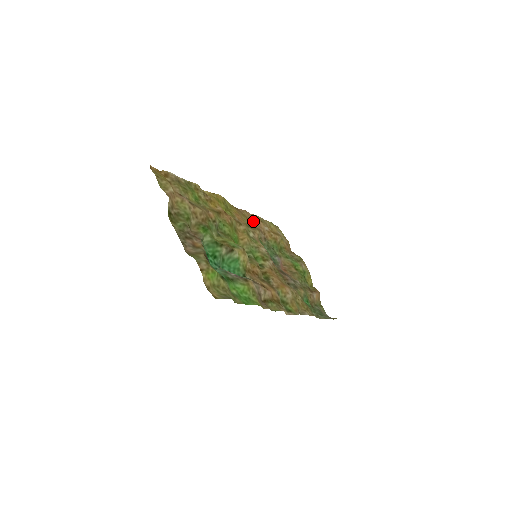
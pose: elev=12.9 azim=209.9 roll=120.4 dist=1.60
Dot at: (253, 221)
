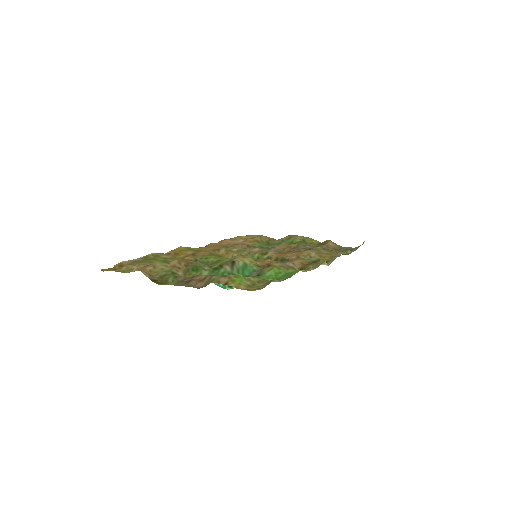
Dot at: occluded
